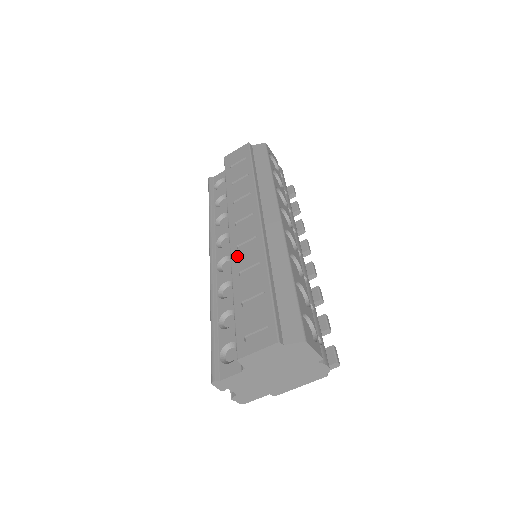
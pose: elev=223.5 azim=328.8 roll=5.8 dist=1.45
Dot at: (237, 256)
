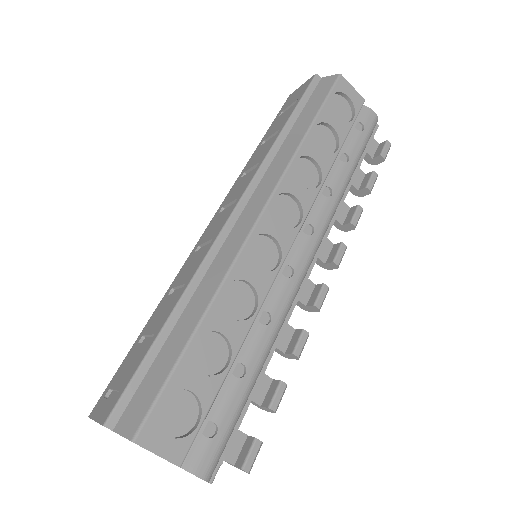
Dot at: (187, 262)
